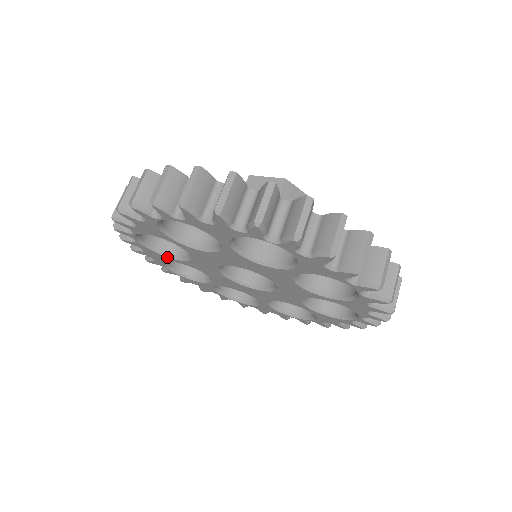
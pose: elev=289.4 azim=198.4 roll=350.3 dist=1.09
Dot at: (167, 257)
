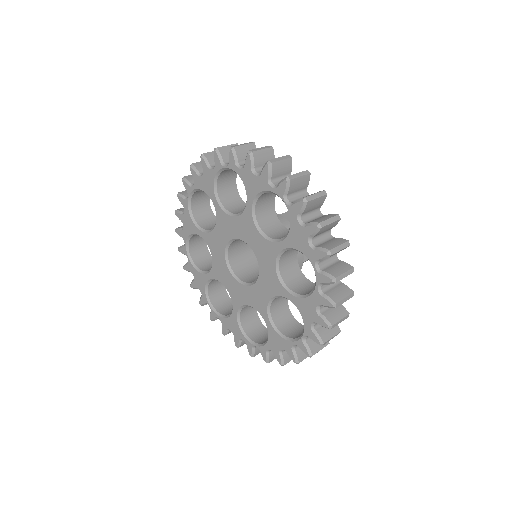
Dot at: (204, 274)
